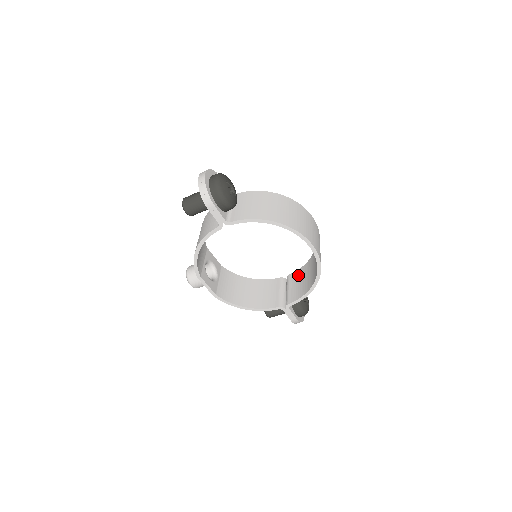
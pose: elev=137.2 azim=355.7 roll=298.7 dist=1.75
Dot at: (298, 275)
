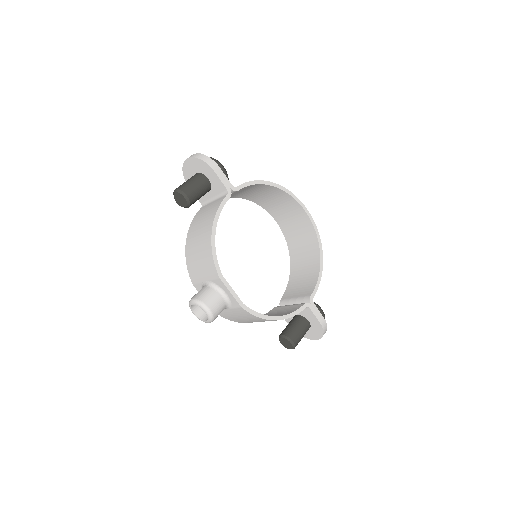
Dot at: (291, 288)
